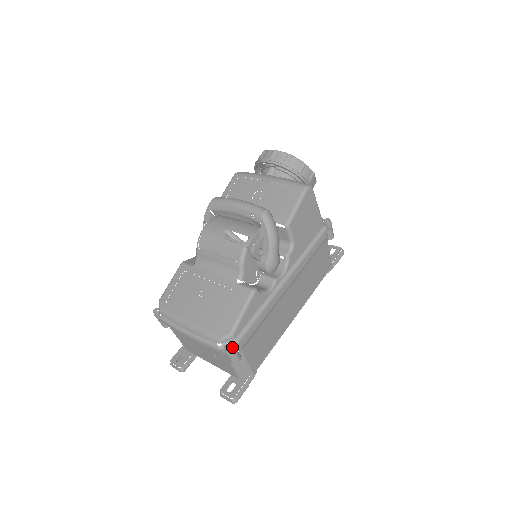
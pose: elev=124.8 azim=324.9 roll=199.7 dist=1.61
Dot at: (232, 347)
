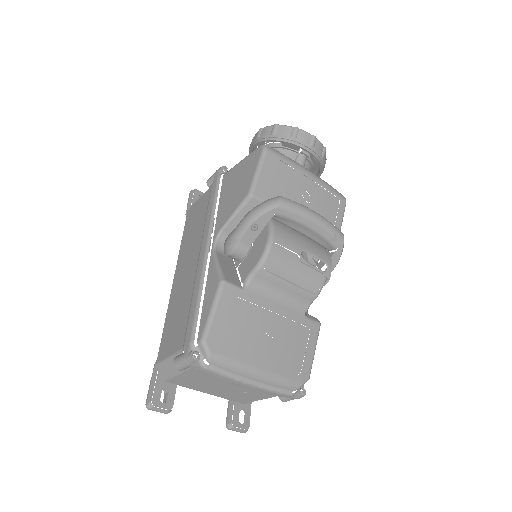
Dot at: (305, 391)
